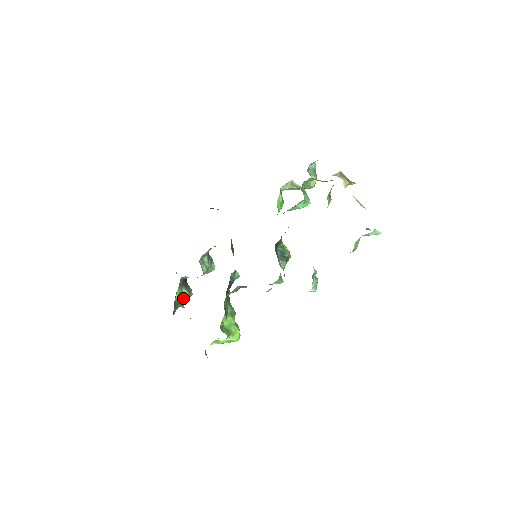
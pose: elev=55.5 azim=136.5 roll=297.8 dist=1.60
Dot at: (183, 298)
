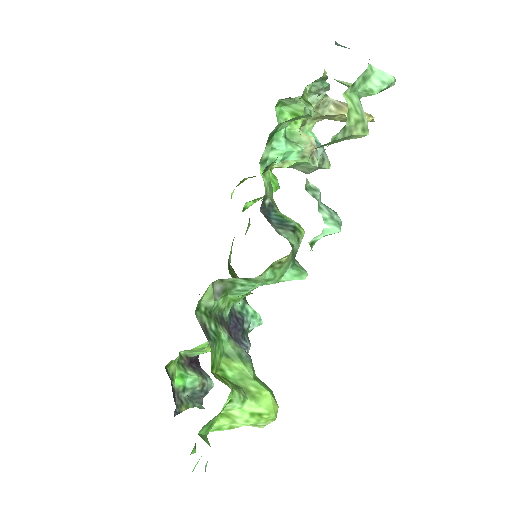
Dot at: (193, 388)
